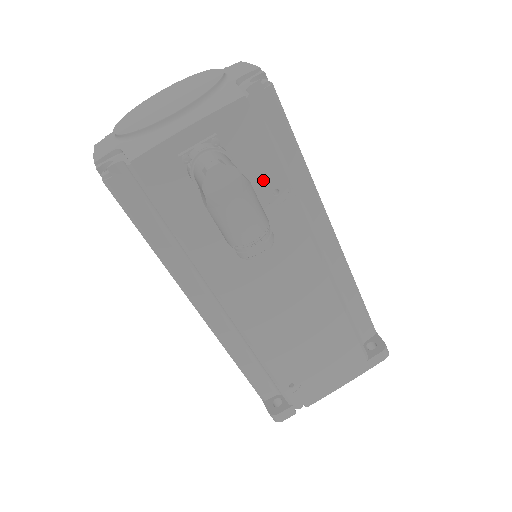
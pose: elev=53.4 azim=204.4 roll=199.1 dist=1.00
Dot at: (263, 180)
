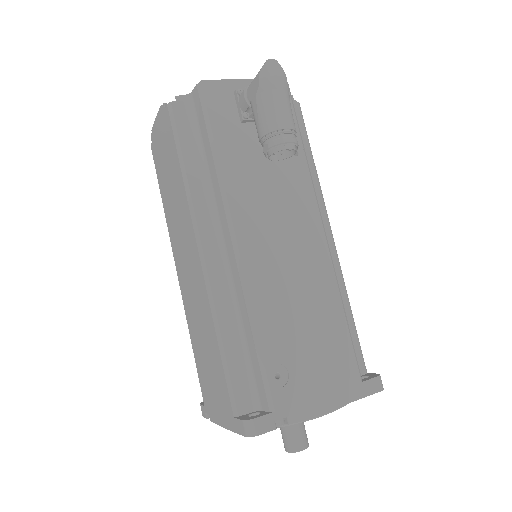
Dot at: occluded
